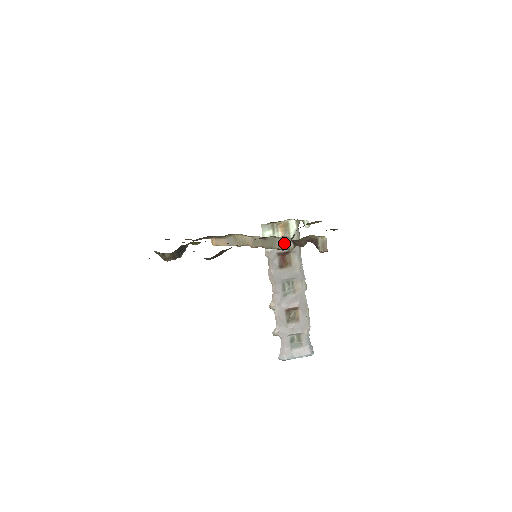
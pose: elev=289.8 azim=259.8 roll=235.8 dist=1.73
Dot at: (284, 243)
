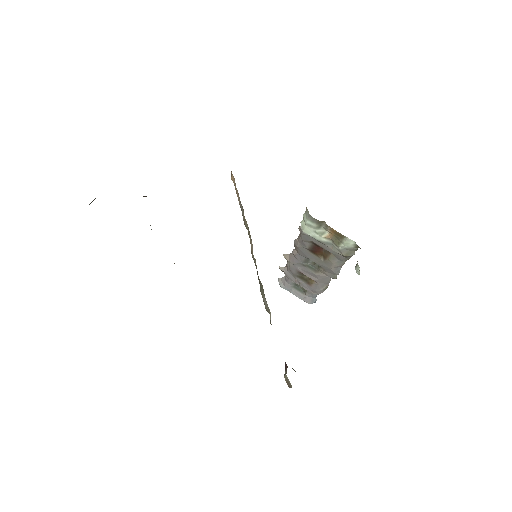
Dot at: (268, 310)
